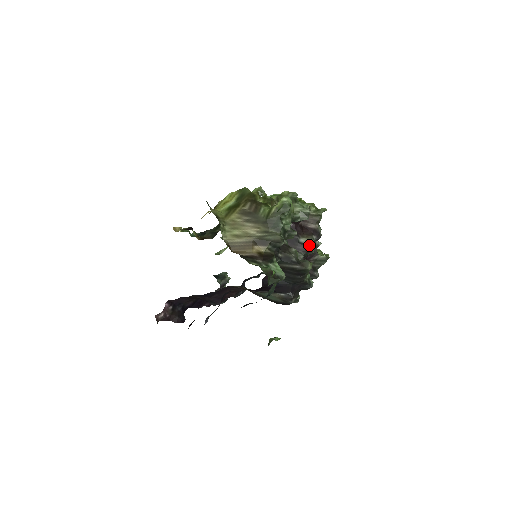
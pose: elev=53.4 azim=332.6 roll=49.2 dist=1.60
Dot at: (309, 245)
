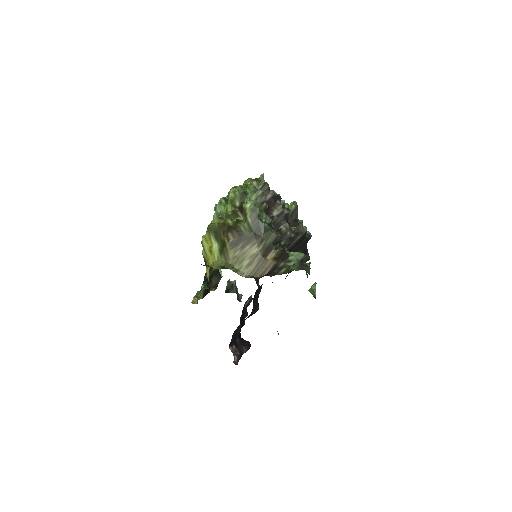
Dot at: (282, 212)
